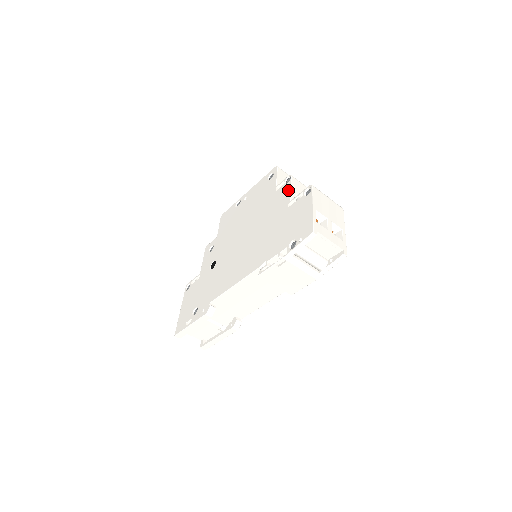
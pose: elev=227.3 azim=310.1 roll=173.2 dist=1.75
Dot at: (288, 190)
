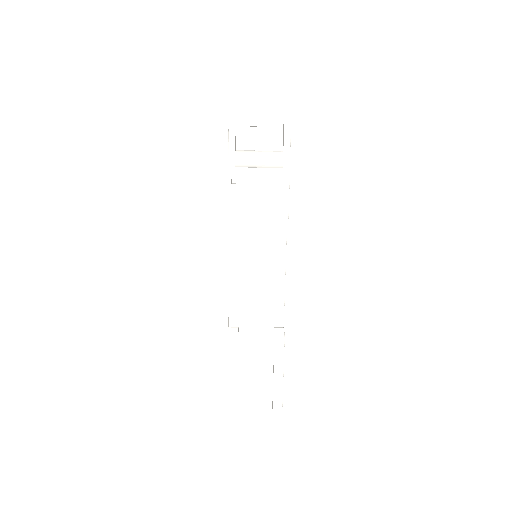
Dot at: occluded
